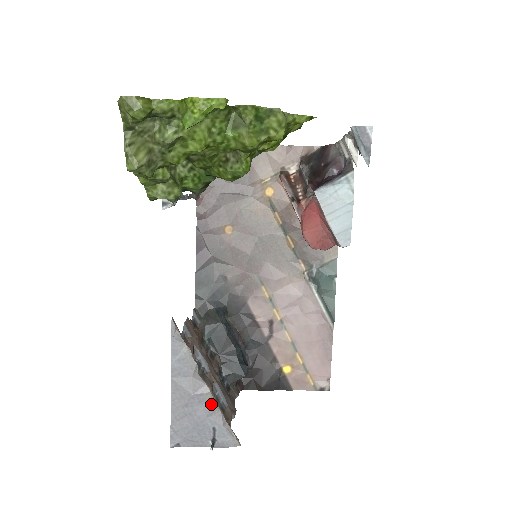
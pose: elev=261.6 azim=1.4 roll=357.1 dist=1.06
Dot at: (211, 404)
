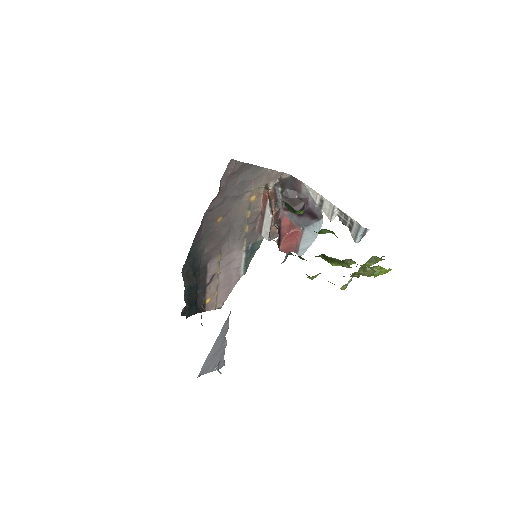
Dot at: (224, 350)
